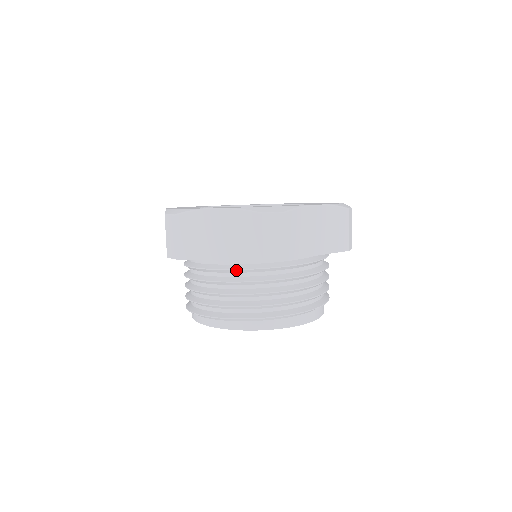
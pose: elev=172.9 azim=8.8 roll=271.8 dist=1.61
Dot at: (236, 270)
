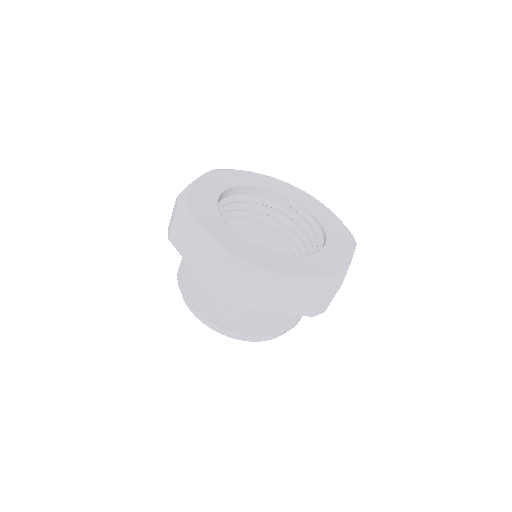
Dot at: occluded
